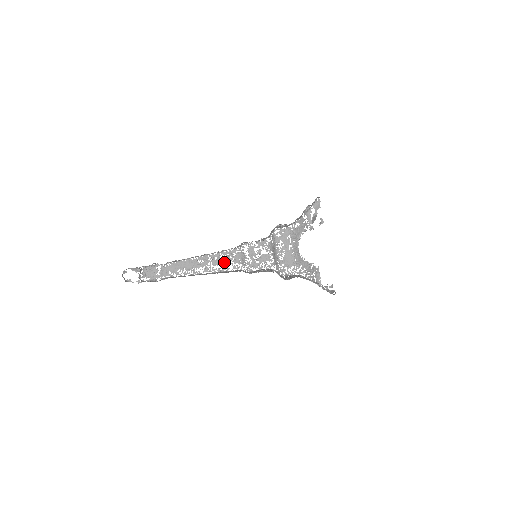
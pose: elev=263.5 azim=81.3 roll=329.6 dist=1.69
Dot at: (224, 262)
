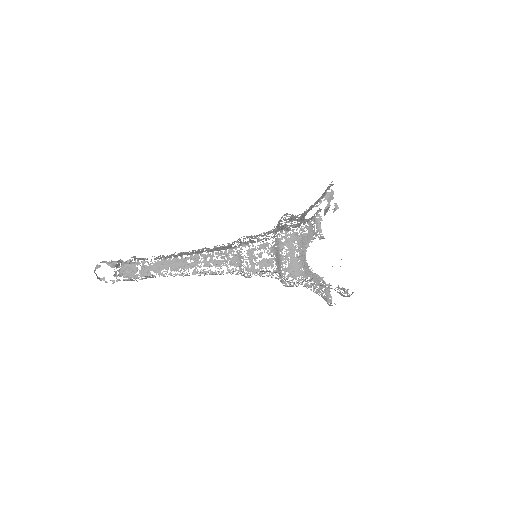
Dot at: (218, 264)
